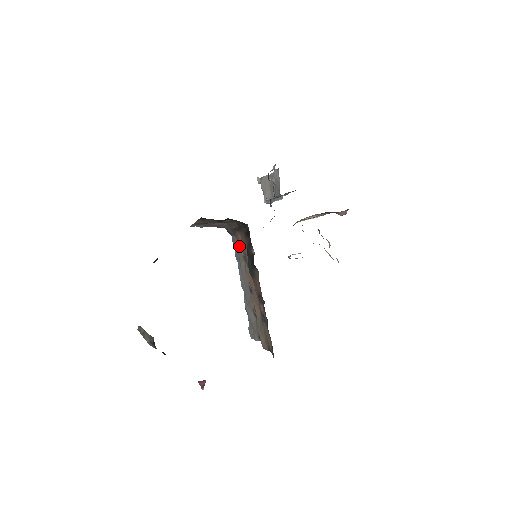
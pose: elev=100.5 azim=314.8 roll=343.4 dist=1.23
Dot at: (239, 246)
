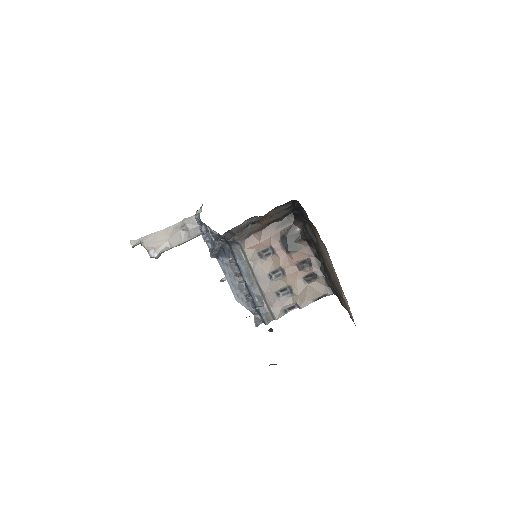
Dot at: (254, 246)
